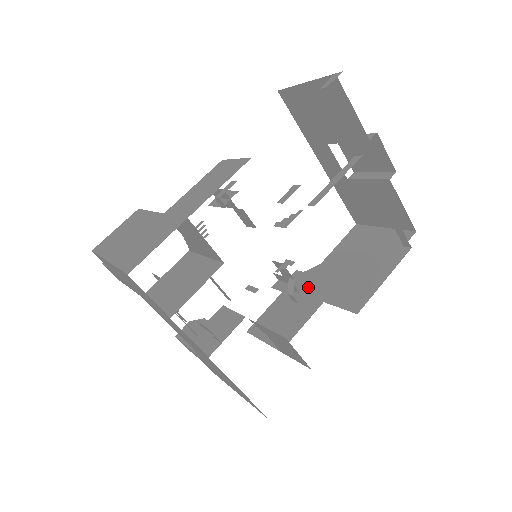
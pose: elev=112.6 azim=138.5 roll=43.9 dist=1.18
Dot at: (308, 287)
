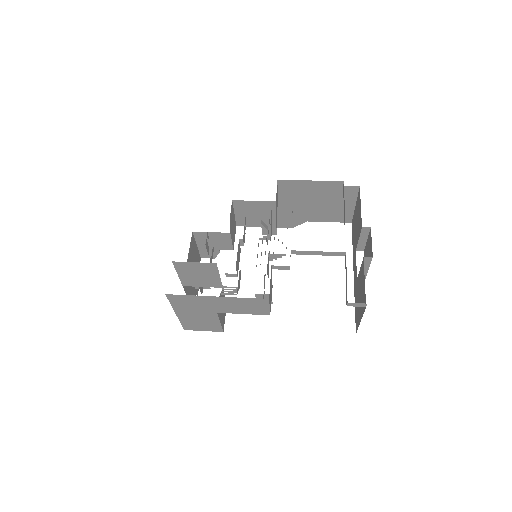
Dot at: occluded
